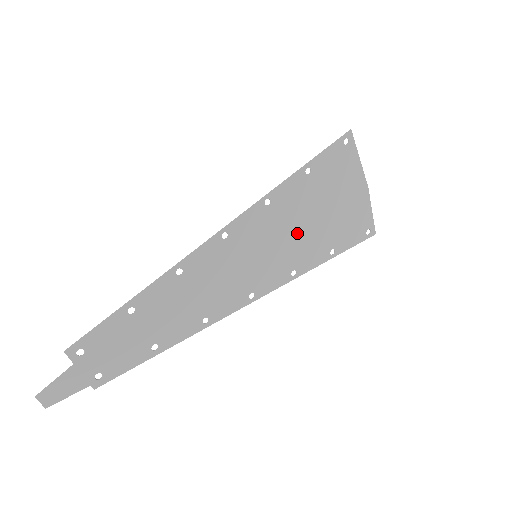
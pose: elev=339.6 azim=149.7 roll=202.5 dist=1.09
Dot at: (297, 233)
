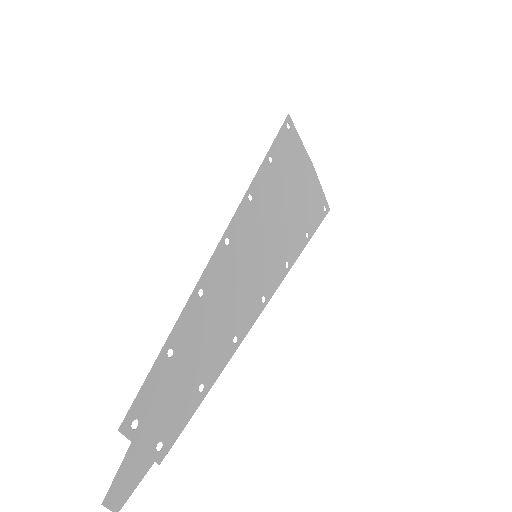
Dot at: (279, 223)
